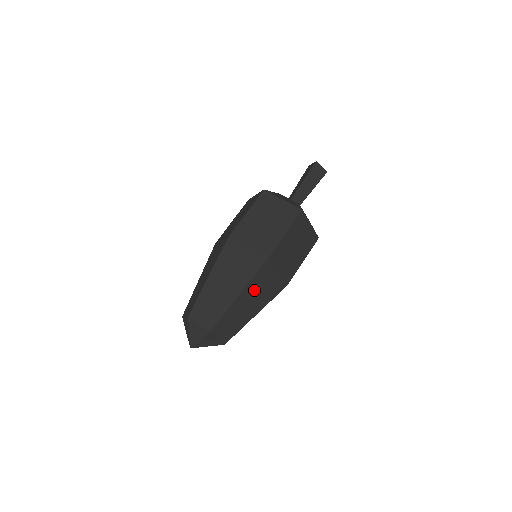
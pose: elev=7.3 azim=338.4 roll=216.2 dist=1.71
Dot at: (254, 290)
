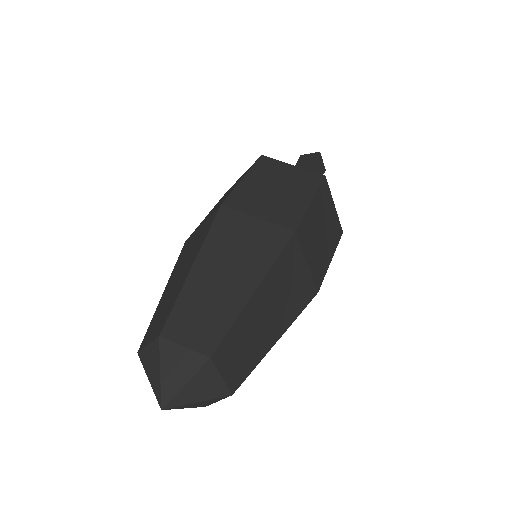
Dot at: (223, 251)
